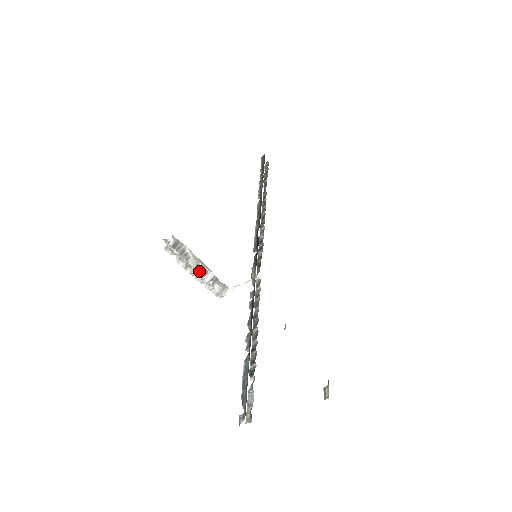
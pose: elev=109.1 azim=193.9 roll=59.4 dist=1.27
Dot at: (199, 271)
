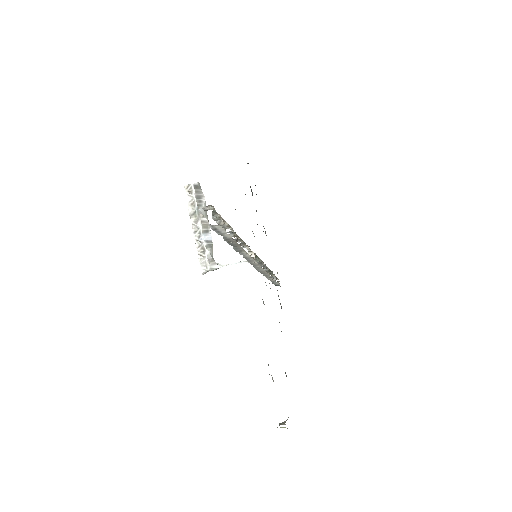
Dot at: (202, 224)
